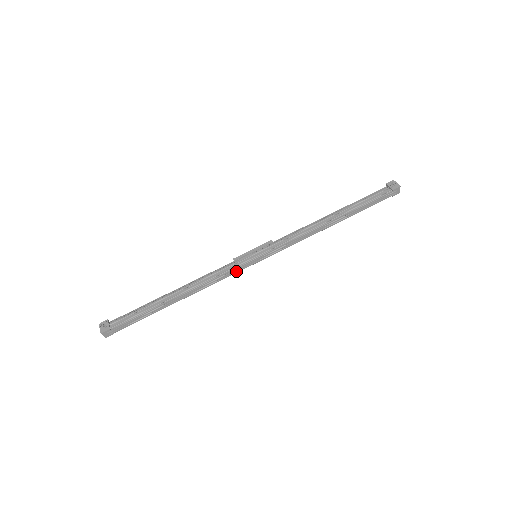
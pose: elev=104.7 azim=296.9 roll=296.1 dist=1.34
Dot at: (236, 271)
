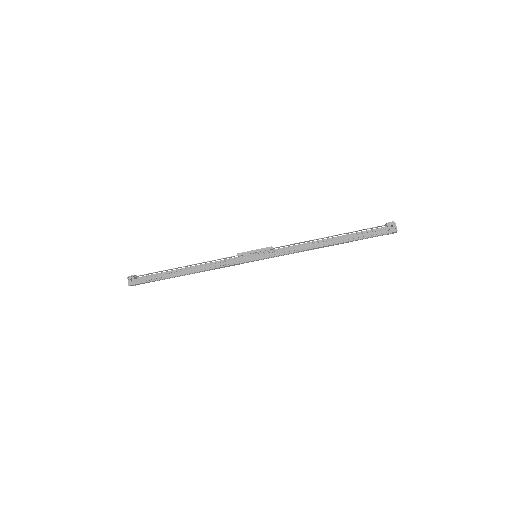
Dot at: (237, 264)
